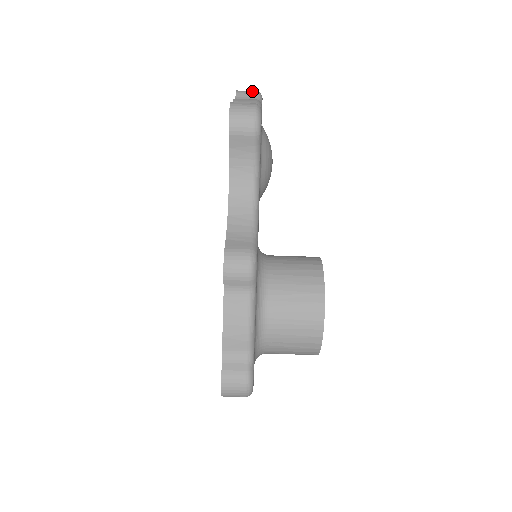
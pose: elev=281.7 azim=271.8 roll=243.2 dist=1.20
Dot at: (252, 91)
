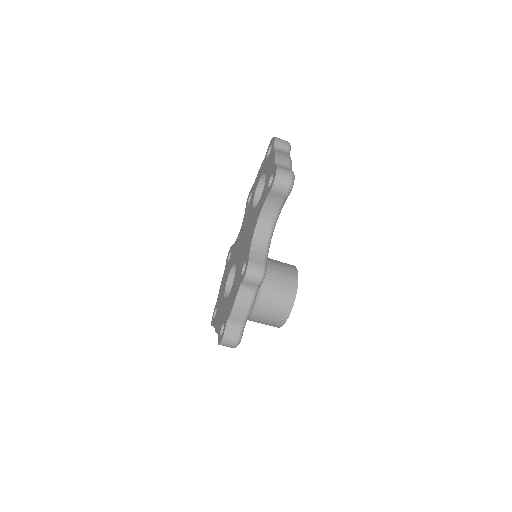
Dot at: (285, 142)
